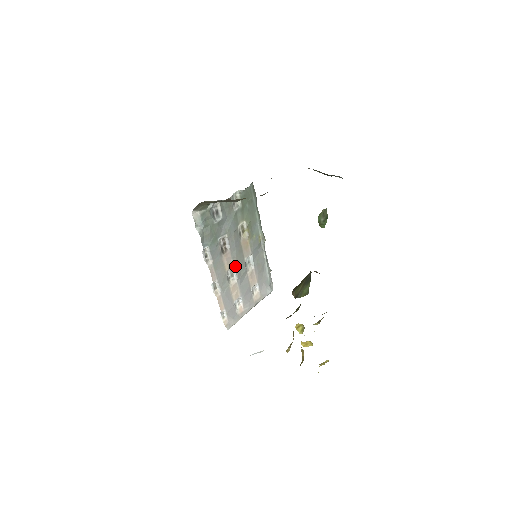
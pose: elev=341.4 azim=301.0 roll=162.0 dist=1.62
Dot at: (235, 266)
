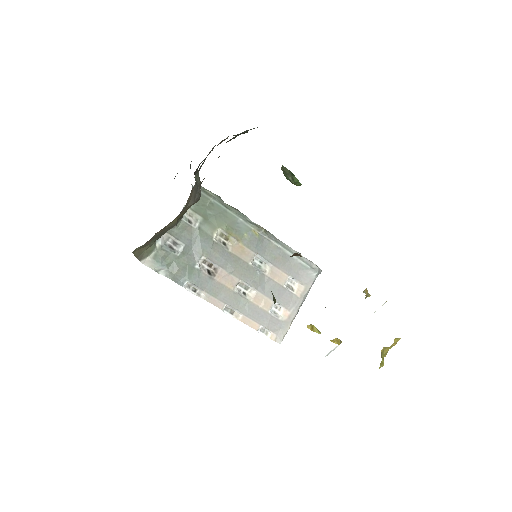
Dot at: (241, 278)
